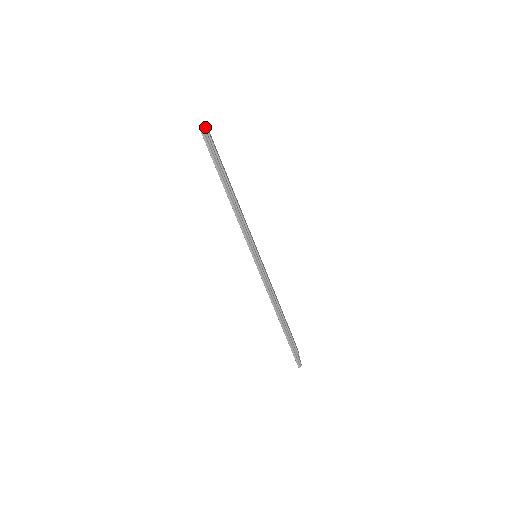
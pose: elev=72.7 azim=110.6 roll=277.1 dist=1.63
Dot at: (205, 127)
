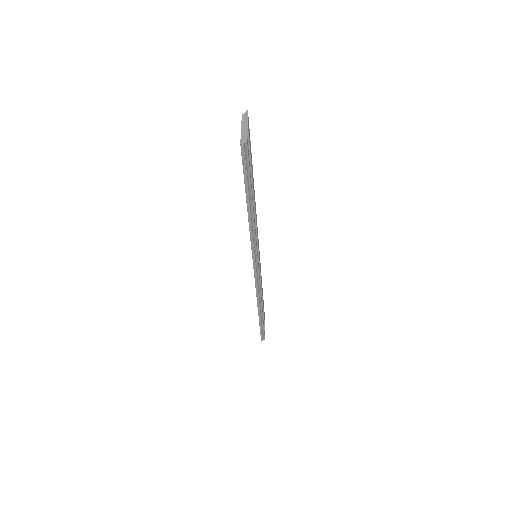
Dot at: (246, 123)
